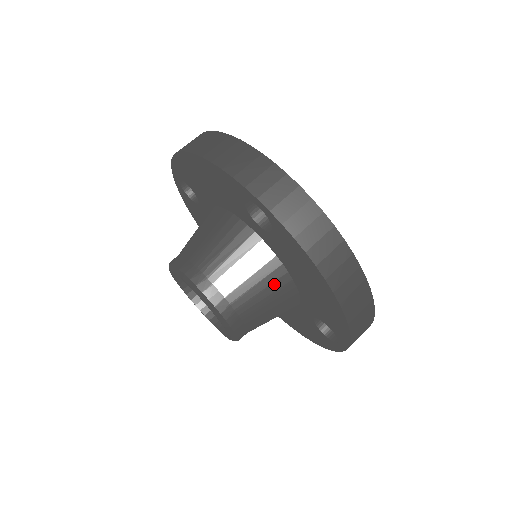
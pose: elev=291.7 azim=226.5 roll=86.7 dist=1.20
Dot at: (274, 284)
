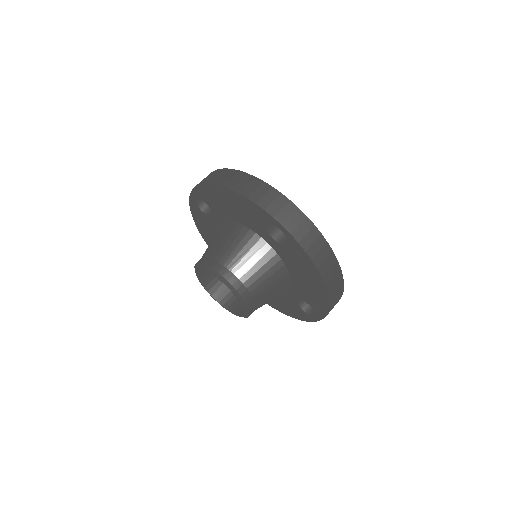
Dot at: (278, 278)
